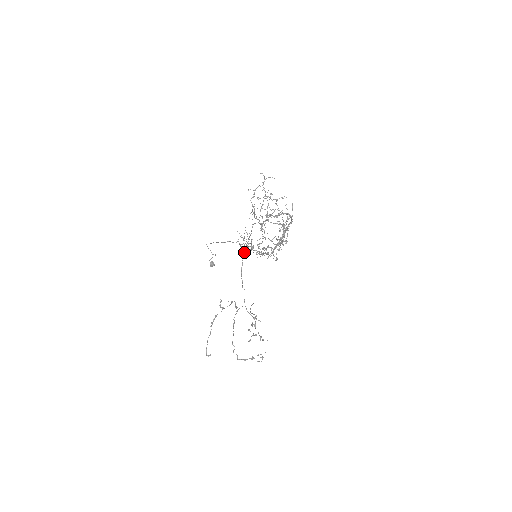
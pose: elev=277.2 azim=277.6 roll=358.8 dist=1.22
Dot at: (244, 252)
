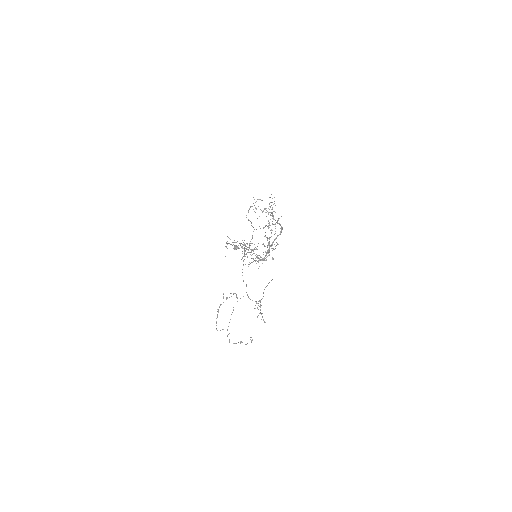
Dot at: (245, 254)
